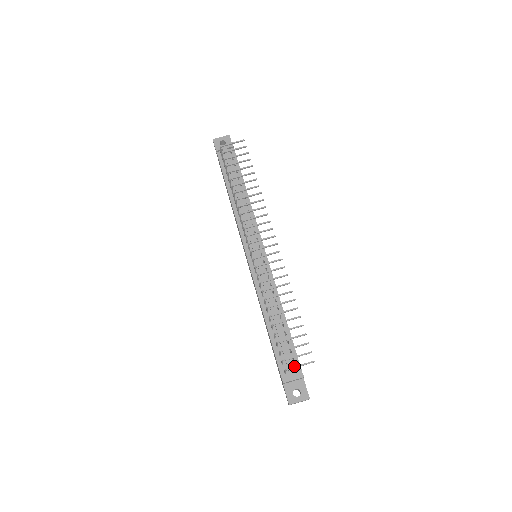
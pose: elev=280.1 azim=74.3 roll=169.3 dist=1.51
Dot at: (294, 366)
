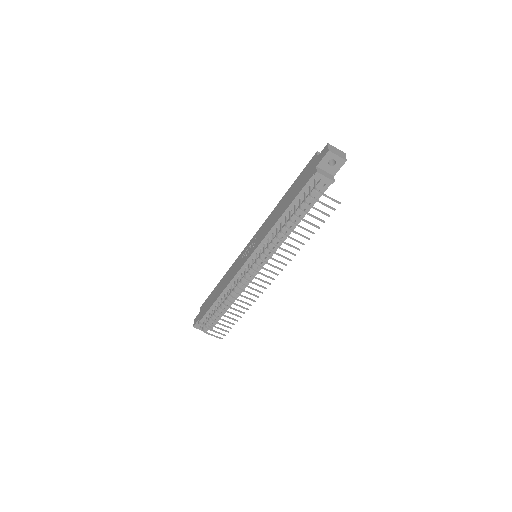
Dot at: (209, 334)
